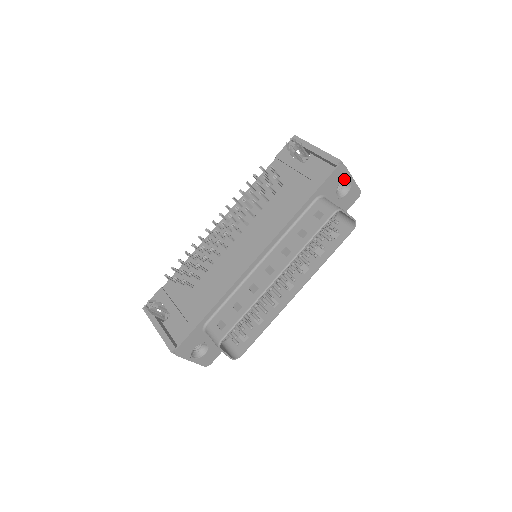
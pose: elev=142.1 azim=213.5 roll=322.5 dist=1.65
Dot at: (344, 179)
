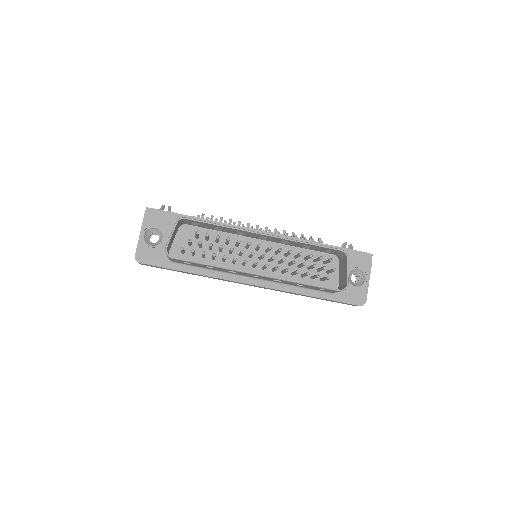
Dot at: (363, 271)
